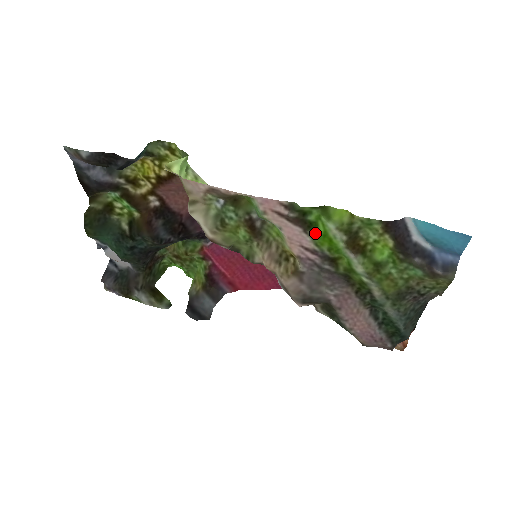
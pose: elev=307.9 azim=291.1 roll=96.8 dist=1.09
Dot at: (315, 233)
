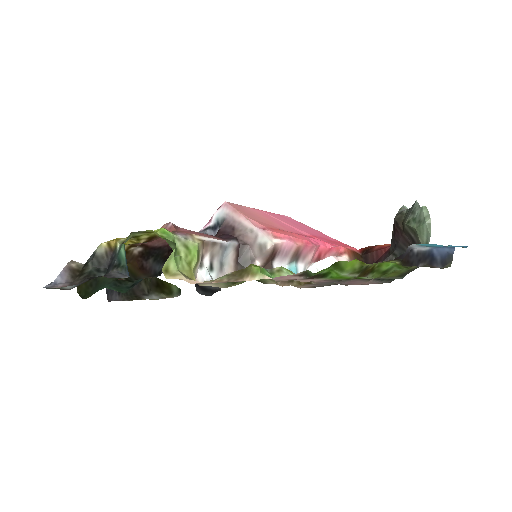
Dot at: (329, 277)
